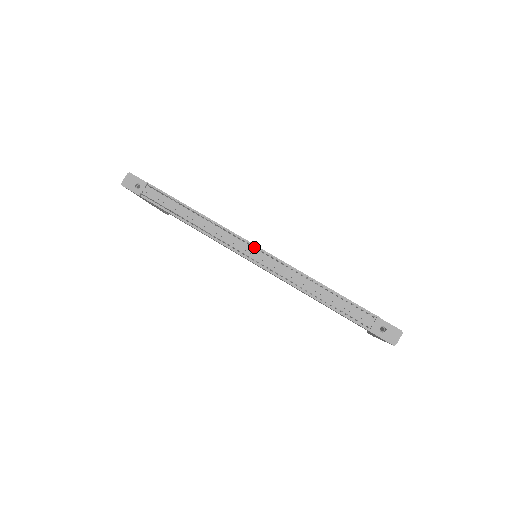
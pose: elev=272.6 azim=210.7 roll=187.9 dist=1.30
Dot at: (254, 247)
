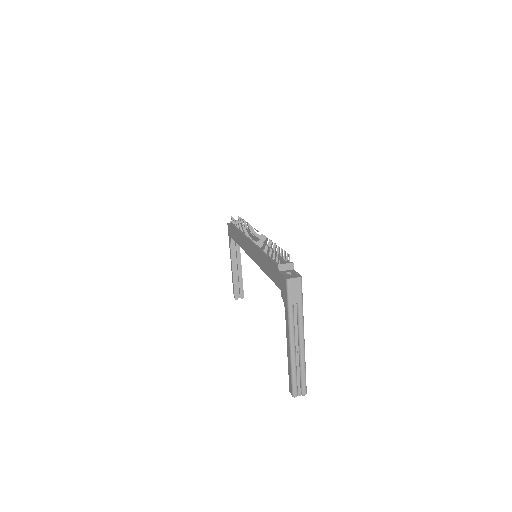
Dot at: (259, 238)
